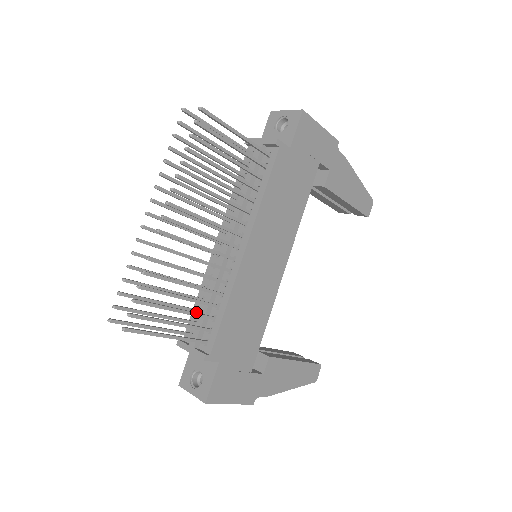
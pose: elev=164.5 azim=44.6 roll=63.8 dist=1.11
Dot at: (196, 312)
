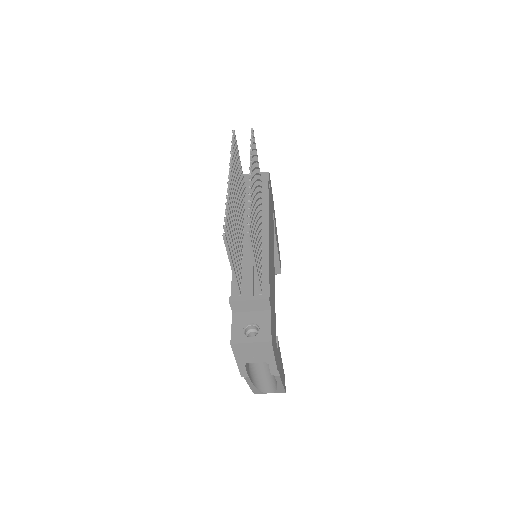
Dot at: (241, 276)
